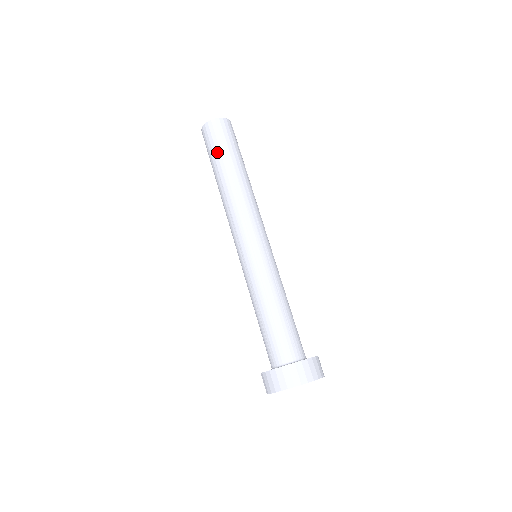
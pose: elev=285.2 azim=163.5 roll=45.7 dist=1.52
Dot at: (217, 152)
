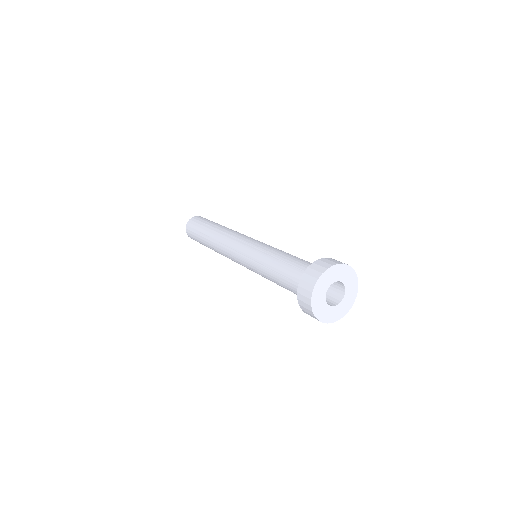
Dot at: (207, 221)
